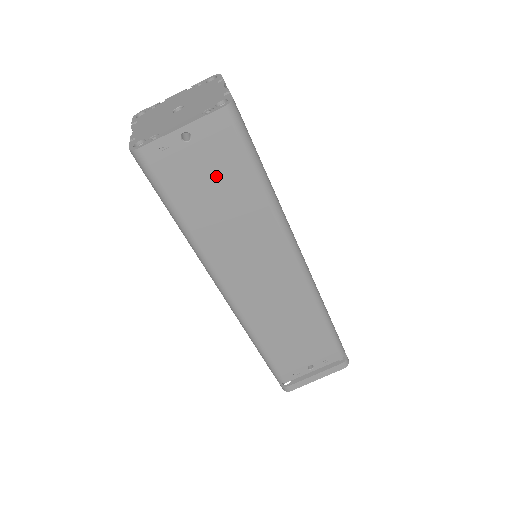
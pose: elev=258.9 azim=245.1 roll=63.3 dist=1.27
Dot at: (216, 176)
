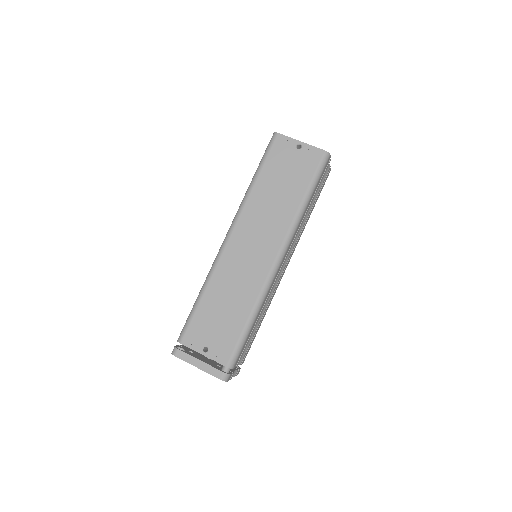
Dot at: (292, 173)
